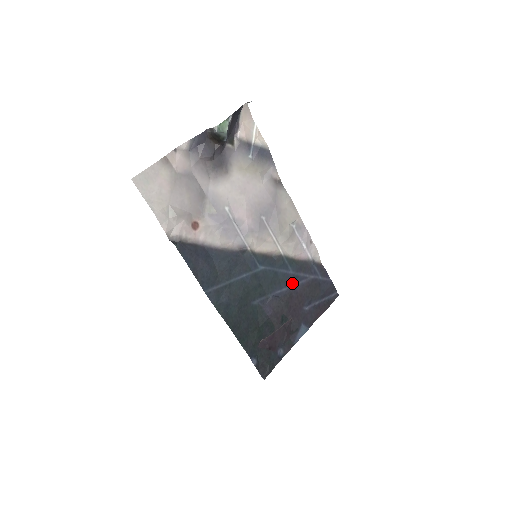
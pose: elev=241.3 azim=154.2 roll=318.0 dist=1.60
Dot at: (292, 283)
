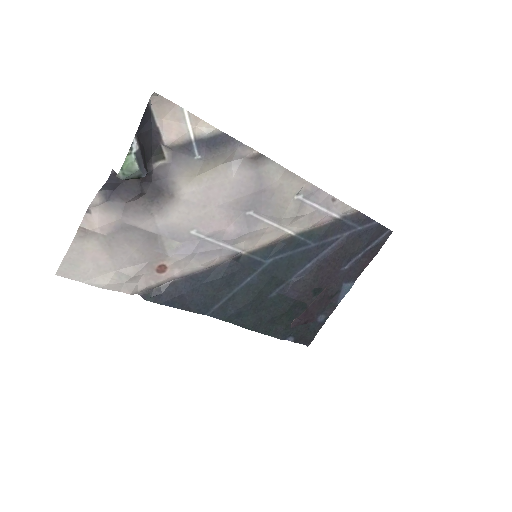
Dot at: (318, 254)
